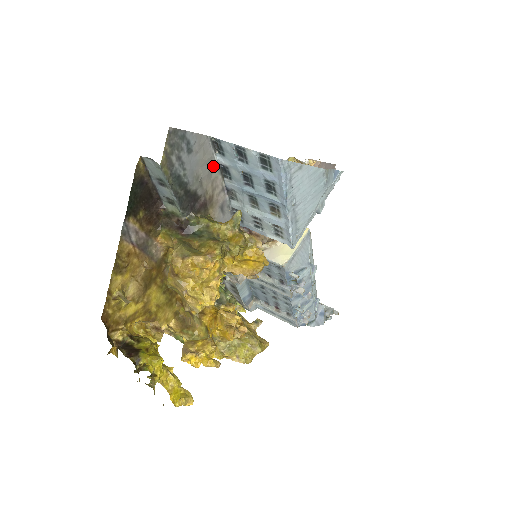
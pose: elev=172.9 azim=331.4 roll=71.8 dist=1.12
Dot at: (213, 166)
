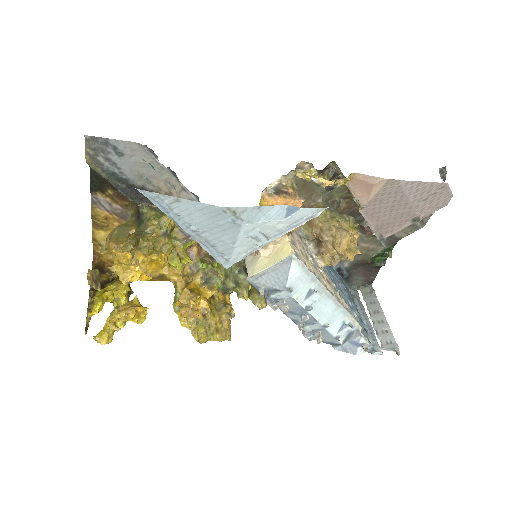
Dot at: (160, 168)
